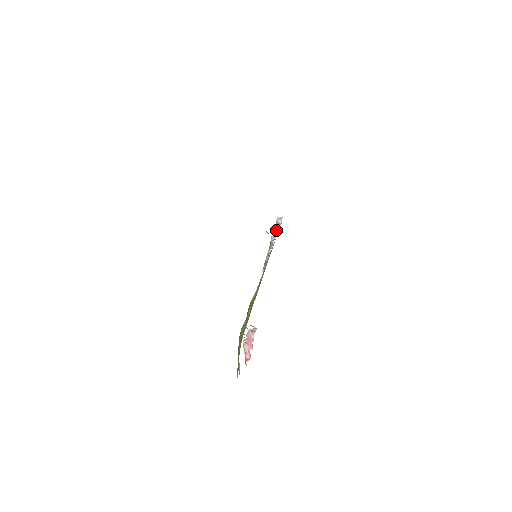
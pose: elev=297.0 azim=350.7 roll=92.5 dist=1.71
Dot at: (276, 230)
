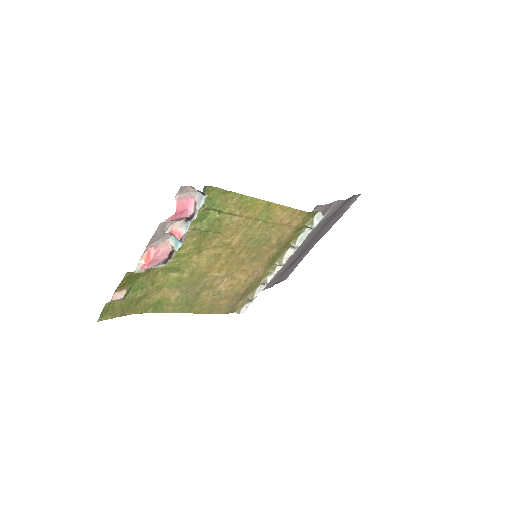
Dot at: (301, 239)
